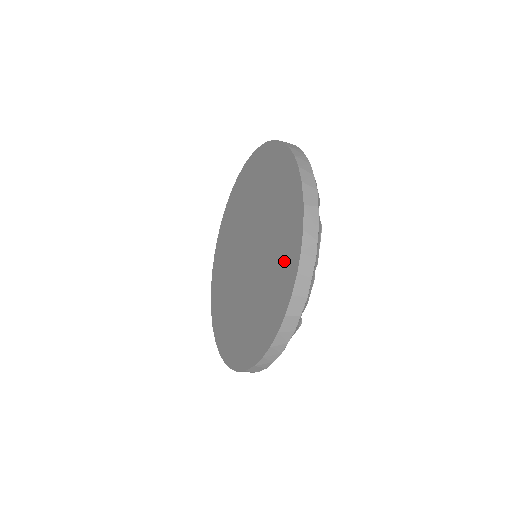
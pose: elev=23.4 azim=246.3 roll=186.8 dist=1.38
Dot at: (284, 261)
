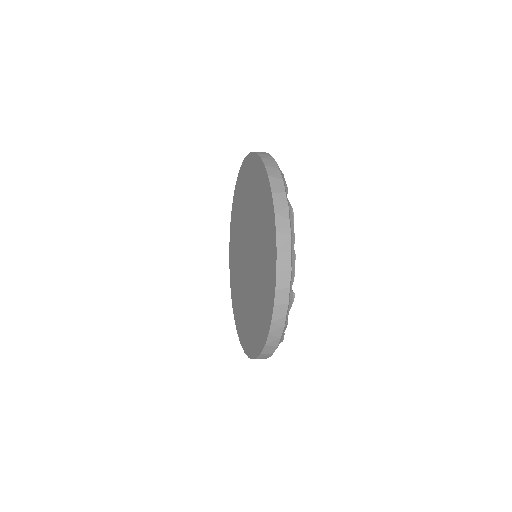
Dot at: (268, 246)
